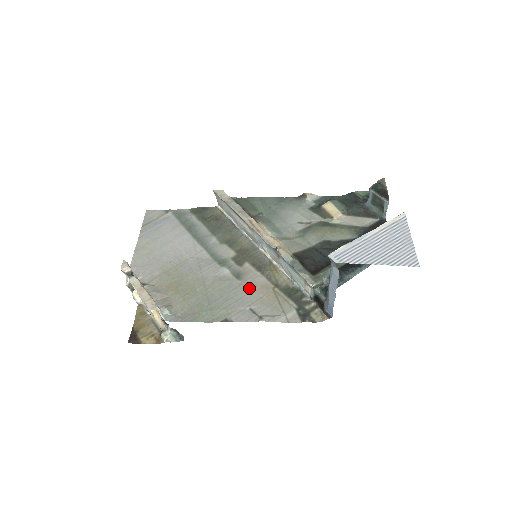
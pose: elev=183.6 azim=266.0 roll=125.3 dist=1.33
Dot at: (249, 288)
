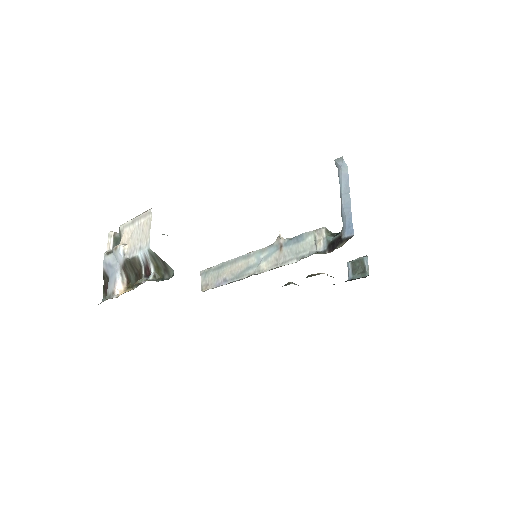
Dot at: occluded
